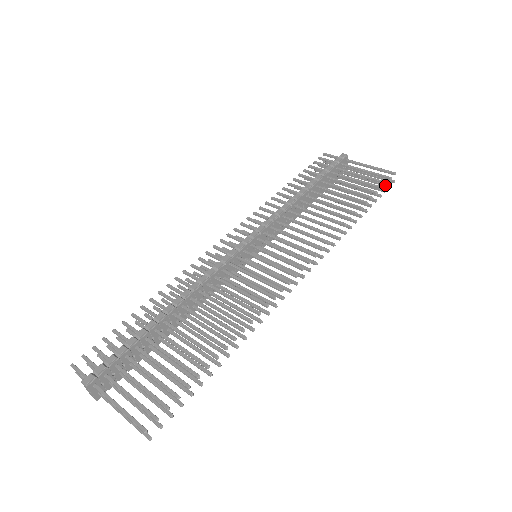
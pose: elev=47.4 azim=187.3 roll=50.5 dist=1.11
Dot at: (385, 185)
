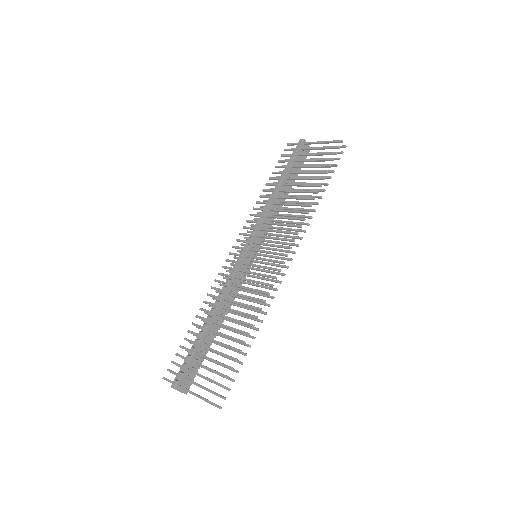
Dot at: (339, 153)
